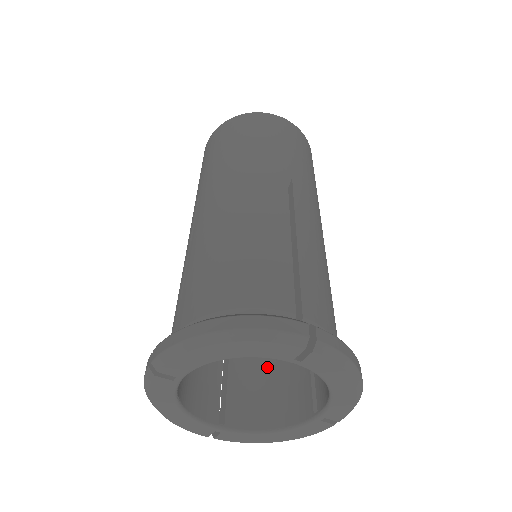
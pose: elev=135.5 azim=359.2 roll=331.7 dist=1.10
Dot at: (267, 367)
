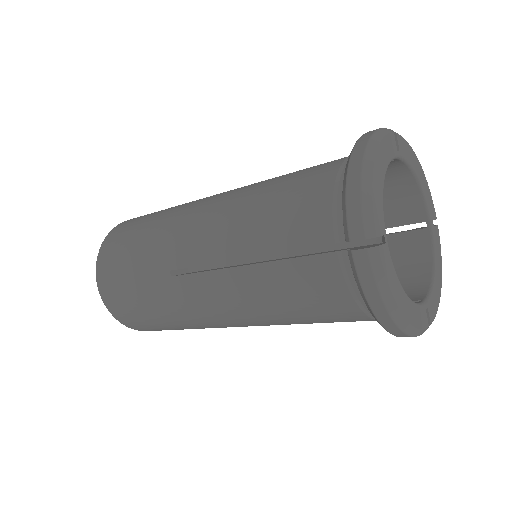
Dot at: occluded
